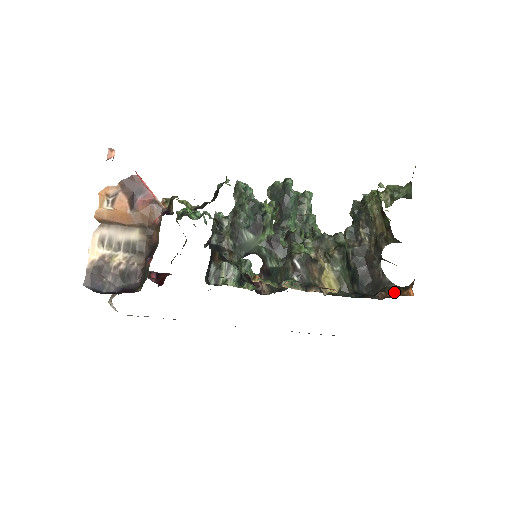
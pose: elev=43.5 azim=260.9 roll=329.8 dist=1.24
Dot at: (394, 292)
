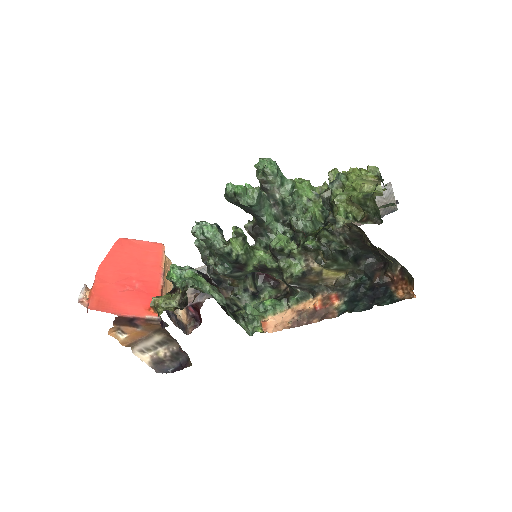
Dot at: (399, 278)
